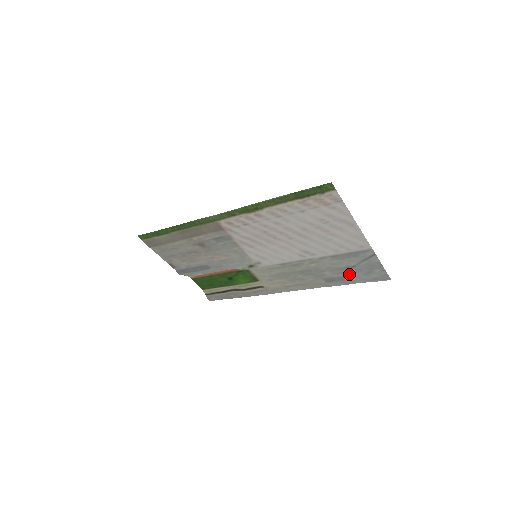
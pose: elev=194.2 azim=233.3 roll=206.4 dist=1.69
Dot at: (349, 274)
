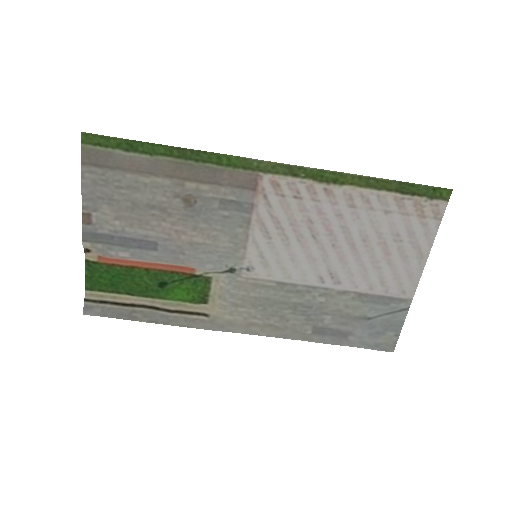
Dot at: (353, 329)
